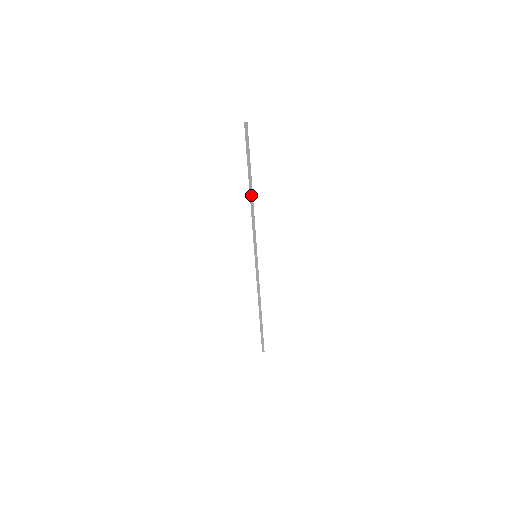
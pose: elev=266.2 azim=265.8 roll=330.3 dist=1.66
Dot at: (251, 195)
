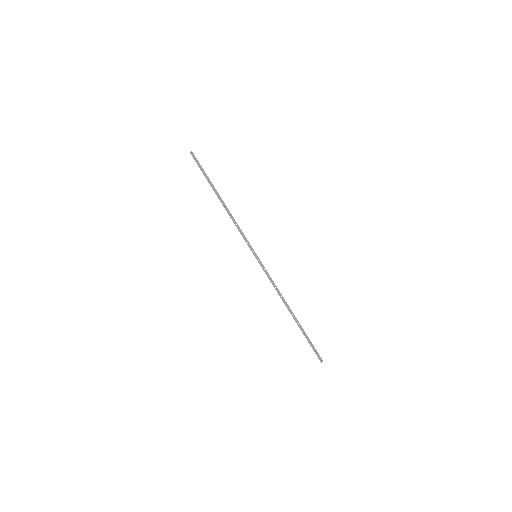
Dot at: (223, 203)
